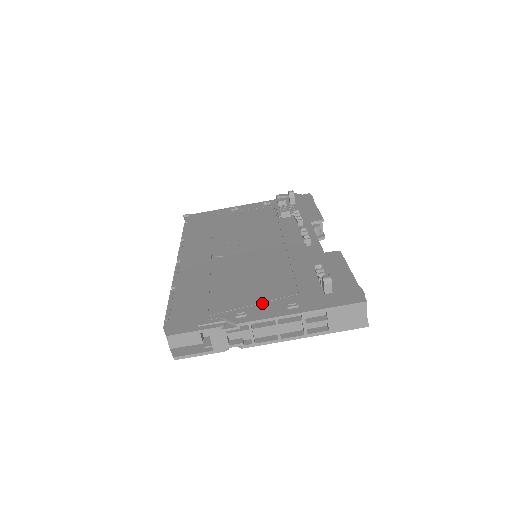
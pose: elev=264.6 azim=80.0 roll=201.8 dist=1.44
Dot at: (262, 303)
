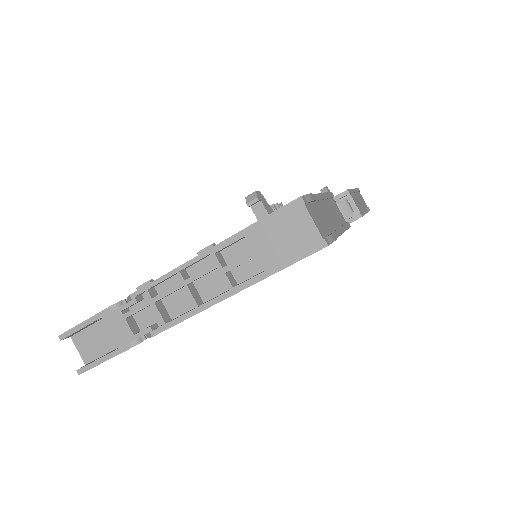
Dot at: occluded
